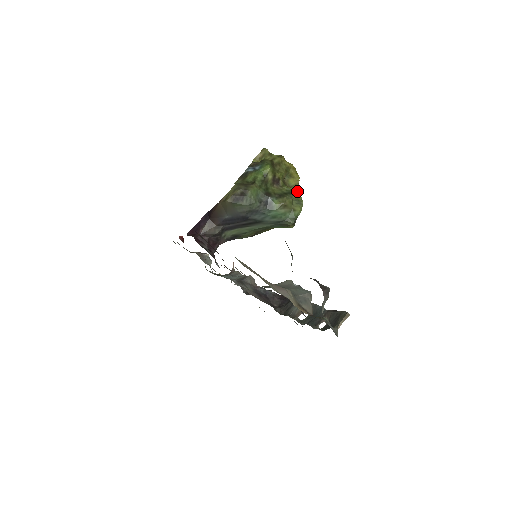
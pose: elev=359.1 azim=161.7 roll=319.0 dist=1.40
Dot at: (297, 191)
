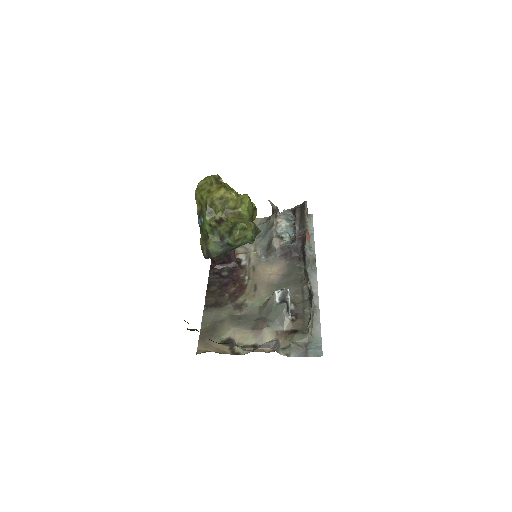
Dot at: (207, 326)
